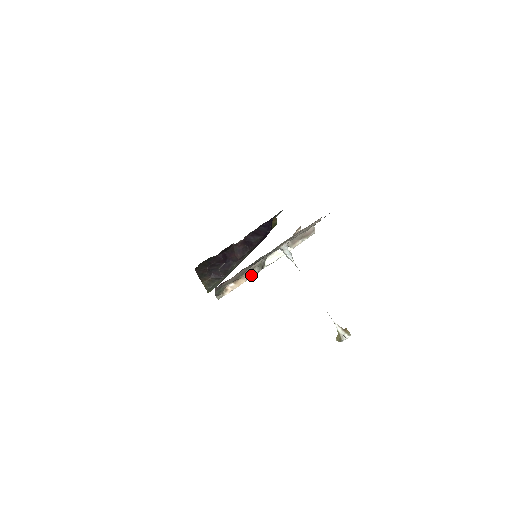
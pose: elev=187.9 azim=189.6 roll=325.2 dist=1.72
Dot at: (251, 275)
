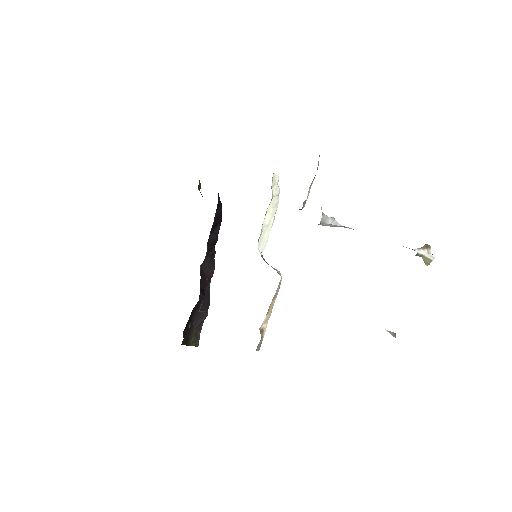
Dot at: (279, 285)
